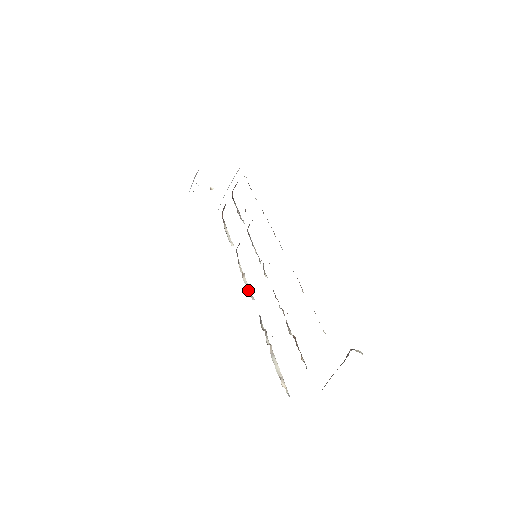
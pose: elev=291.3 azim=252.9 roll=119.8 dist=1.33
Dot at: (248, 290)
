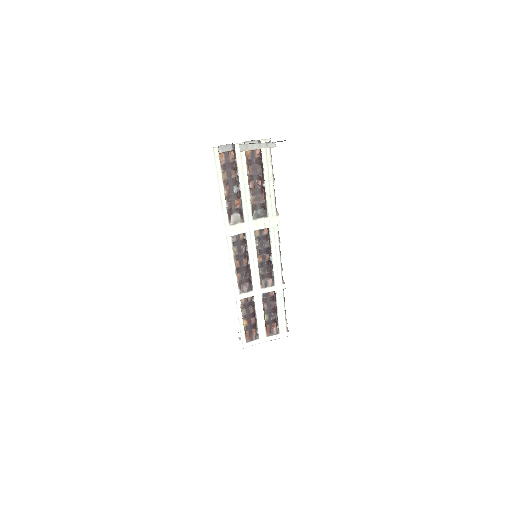
Dot at: (232, 248)
